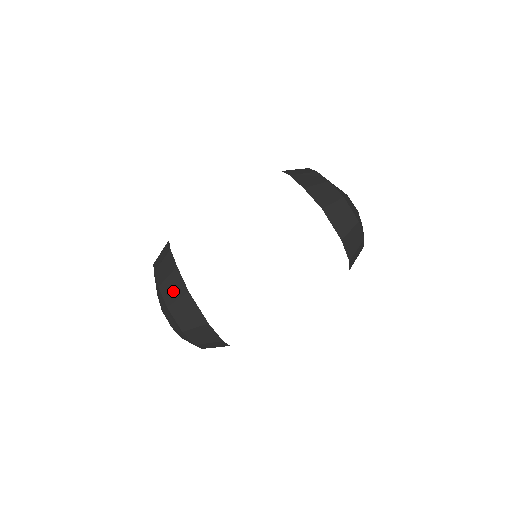
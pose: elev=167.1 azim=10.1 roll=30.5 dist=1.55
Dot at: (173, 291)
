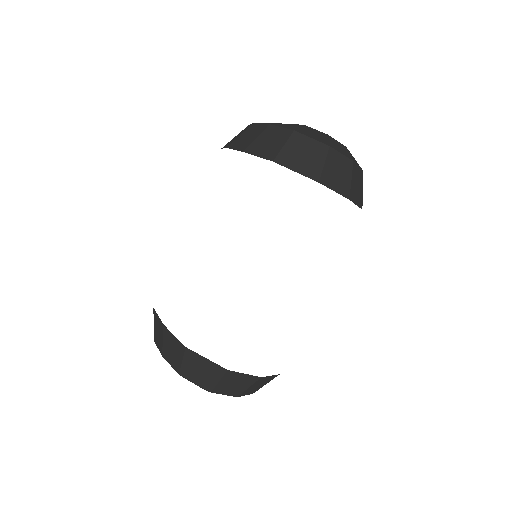
Dot at: (174, 354)
